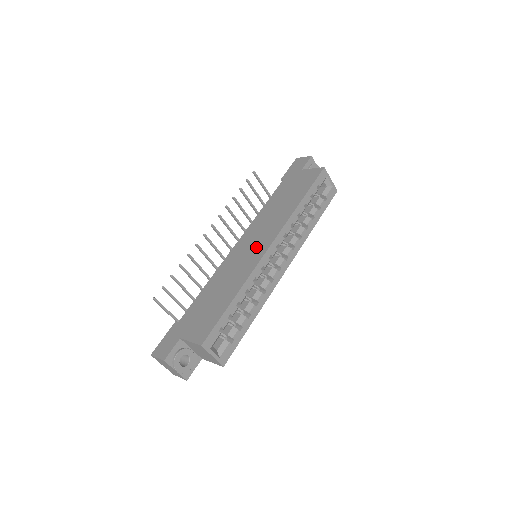
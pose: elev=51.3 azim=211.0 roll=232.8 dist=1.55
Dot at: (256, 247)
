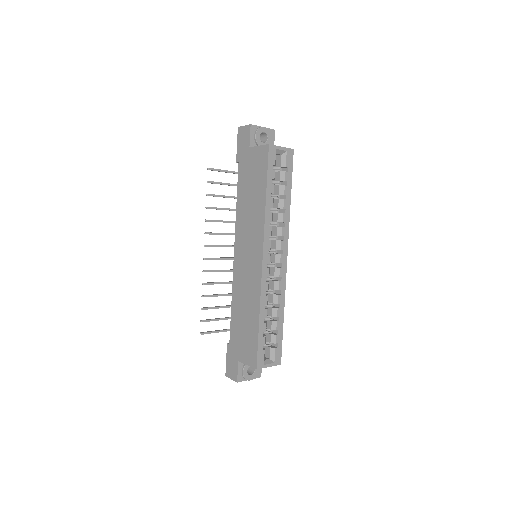
Dot at: (252, 260)
